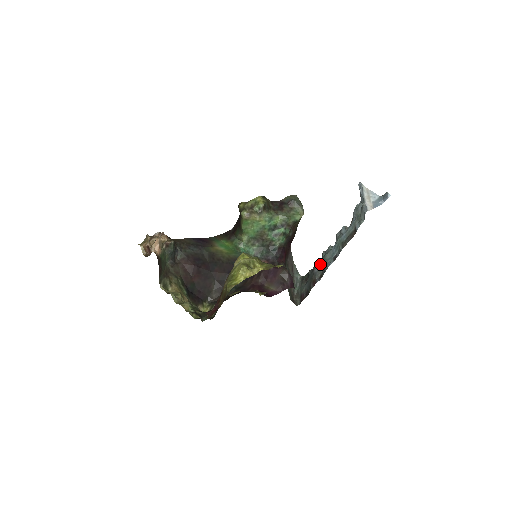
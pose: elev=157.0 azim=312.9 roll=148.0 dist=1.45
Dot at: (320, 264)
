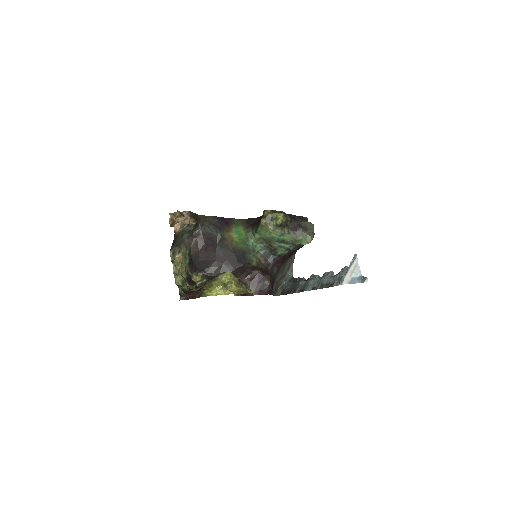
Dot at: (306, 281)
